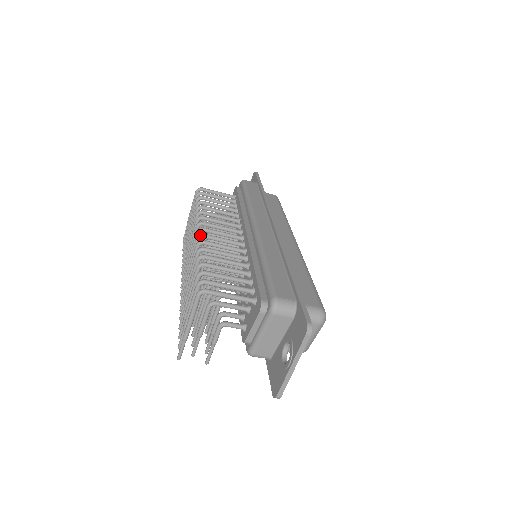
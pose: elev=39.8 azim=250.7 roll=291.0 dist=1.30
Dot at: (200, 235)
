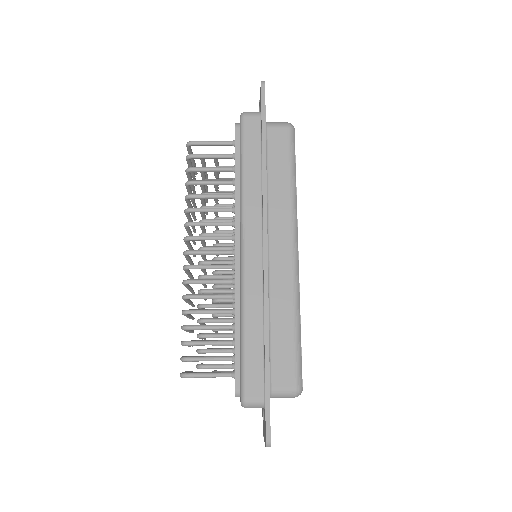
Dot at: (185, 268)
